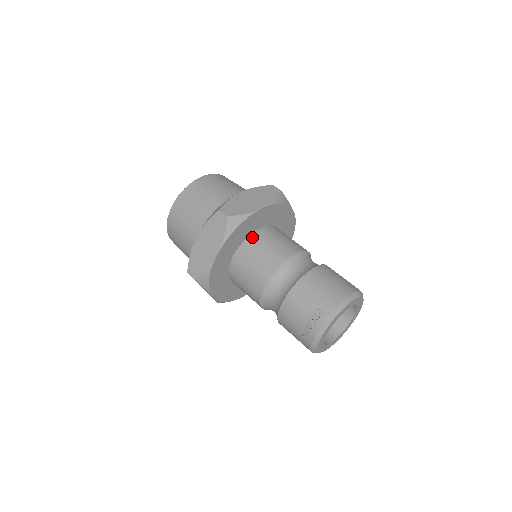
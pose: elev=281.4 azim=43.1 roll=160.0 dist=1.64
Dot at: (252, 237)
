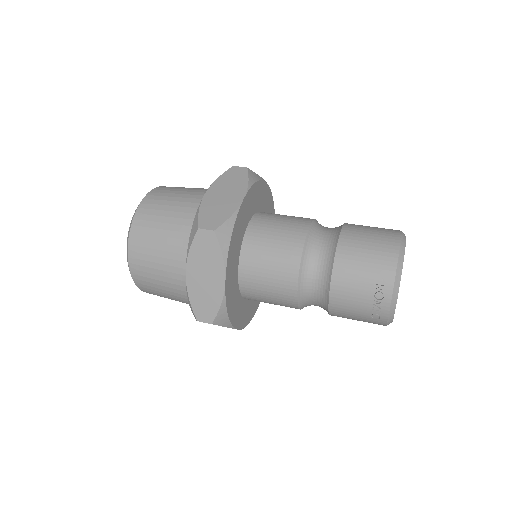
Dot at: (248, 238)
